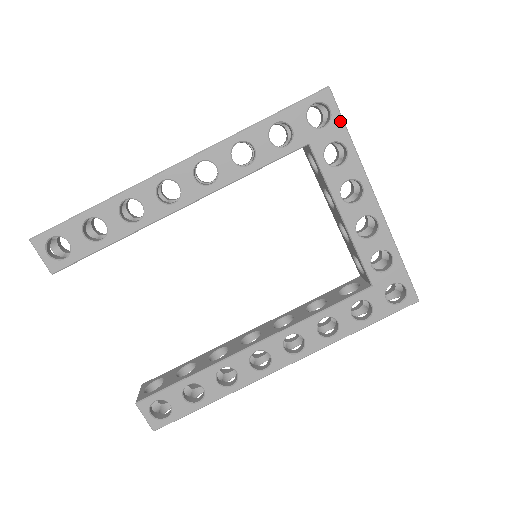
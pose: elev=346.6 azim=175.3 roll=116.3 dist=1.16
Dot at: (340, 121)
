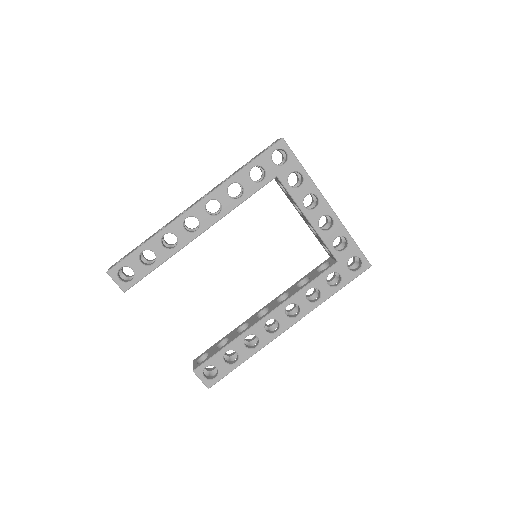
Dot at: (294, 158)
